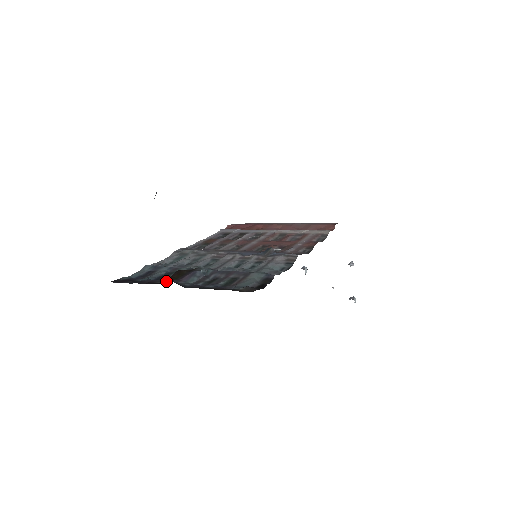
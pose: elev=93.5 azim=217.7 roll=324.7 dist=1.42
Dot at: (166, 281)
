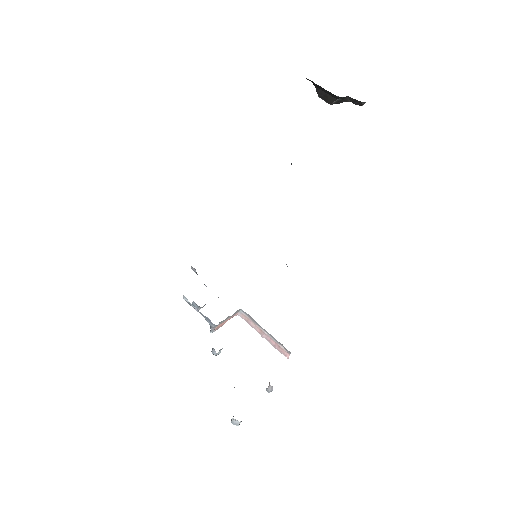
Dot at: occluded
